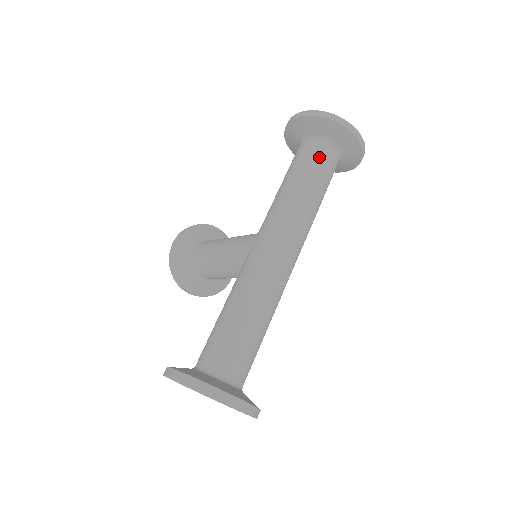
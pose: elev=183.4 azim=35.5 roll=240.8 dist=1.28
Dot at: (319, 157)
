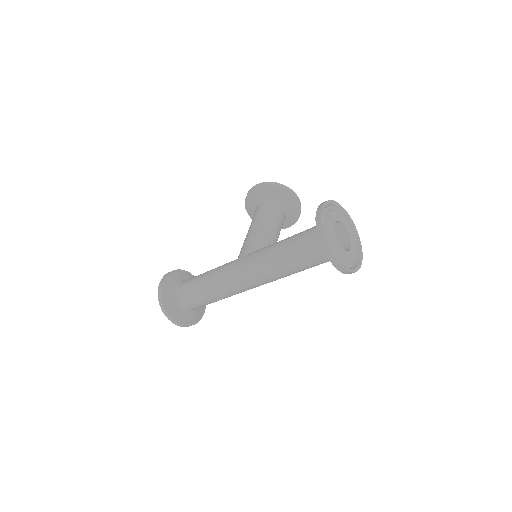
Dot at: (308, 251)
